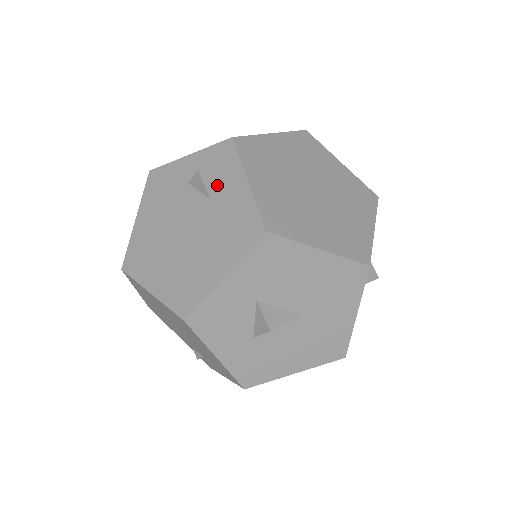
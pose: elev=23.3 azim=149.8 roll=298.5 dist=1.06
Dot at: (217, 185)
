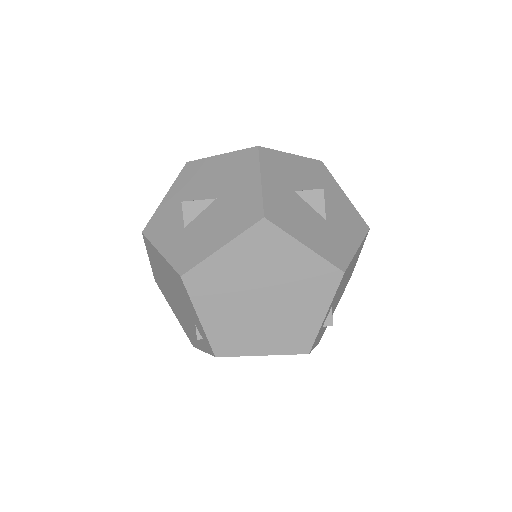
Dot at: occluded
